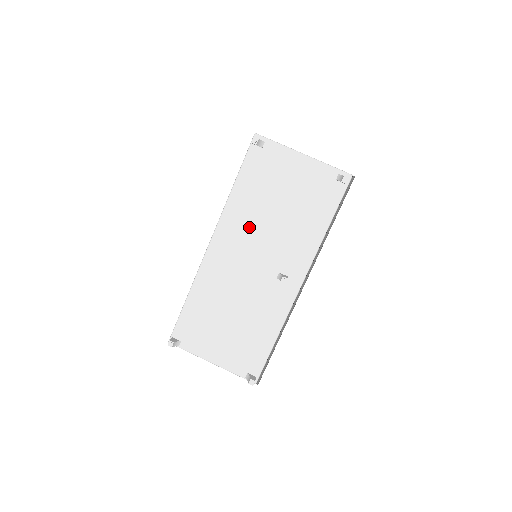
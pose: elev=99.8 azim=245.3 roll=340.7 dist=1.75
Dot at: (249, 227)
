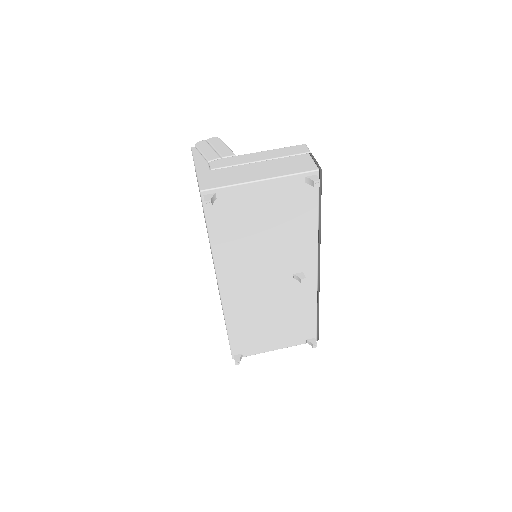
Dot at: (246, 261)
